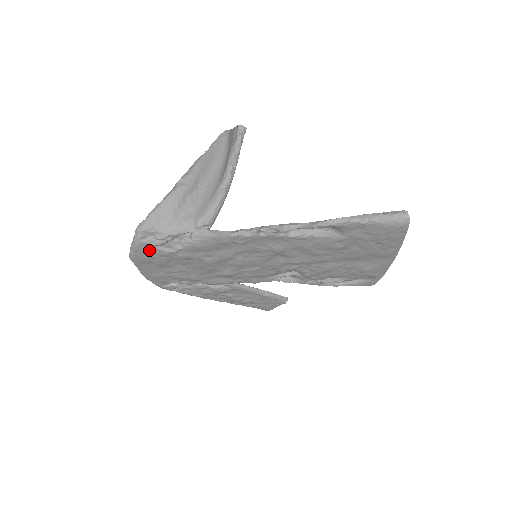
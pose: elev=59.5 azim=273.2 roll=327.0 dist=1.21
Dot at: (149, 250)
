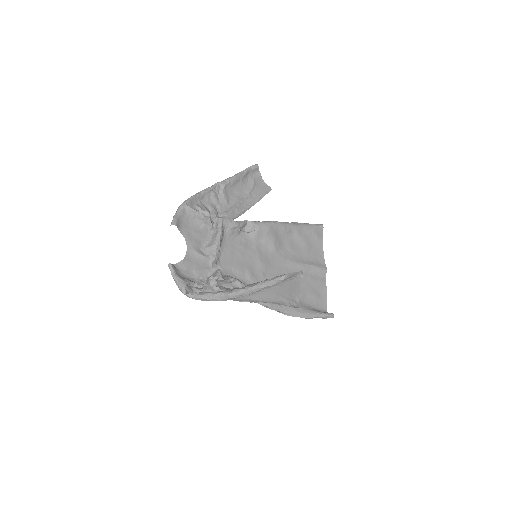
Dot at: occluded
